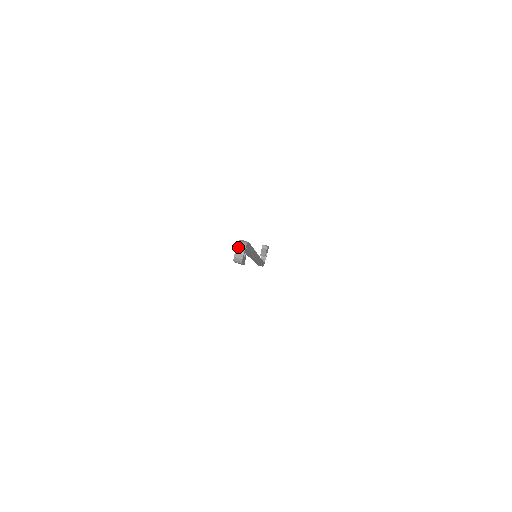
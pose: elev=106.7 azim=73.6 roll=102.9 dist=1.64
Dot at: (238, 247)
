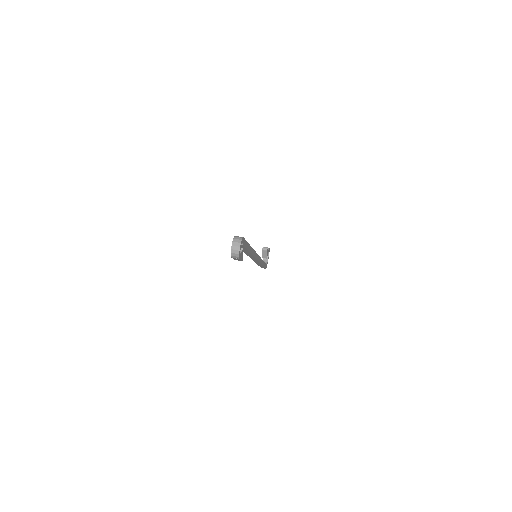
Dot at: (234, 243)
